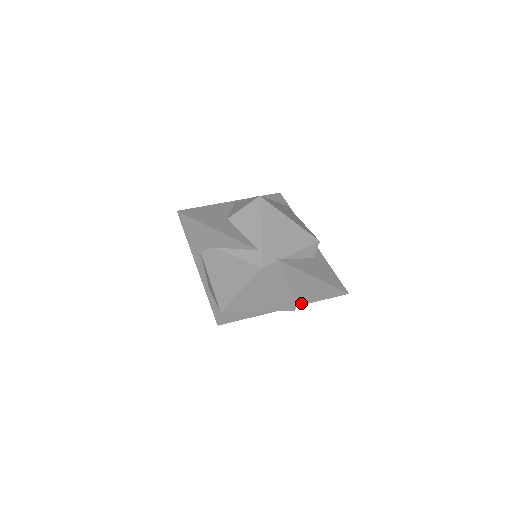
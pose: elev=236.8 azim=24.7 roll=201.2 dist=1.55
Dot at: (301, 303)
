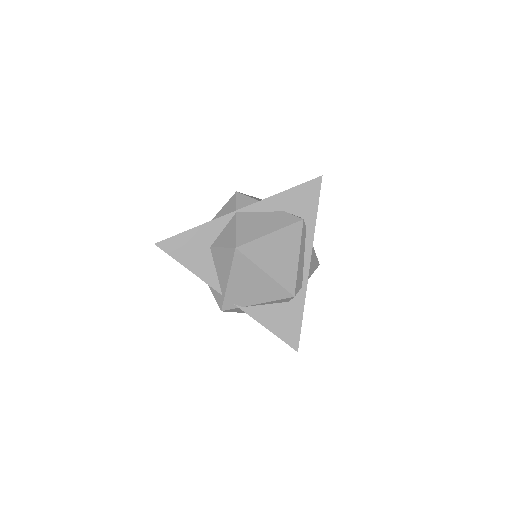
Dot at: occluded
